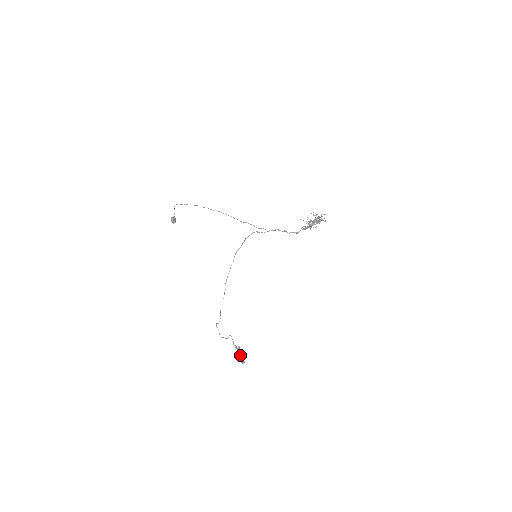
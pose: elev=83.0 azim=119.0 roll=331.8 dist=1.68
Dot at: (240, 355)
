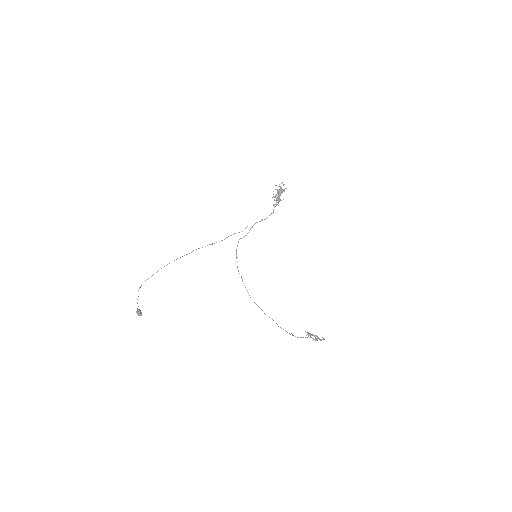
Dot at: (316, 336)
